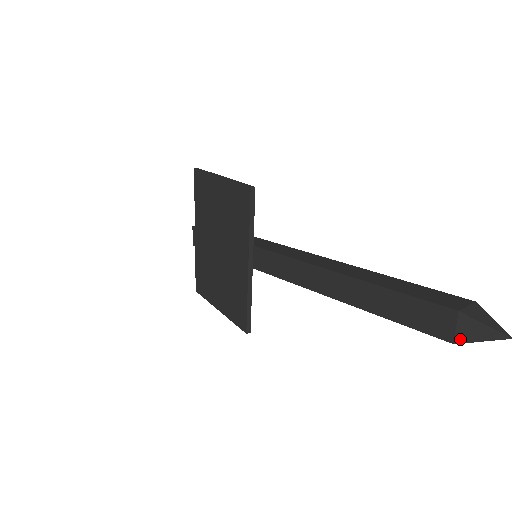
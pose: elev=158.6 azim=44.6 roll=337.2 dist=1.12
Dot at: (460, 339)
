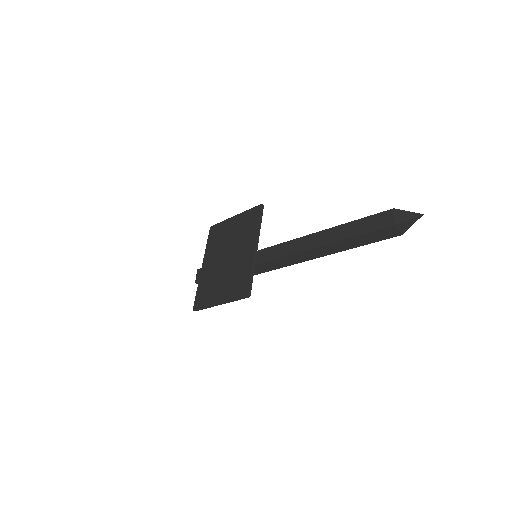
Dot at: (398, 221)
